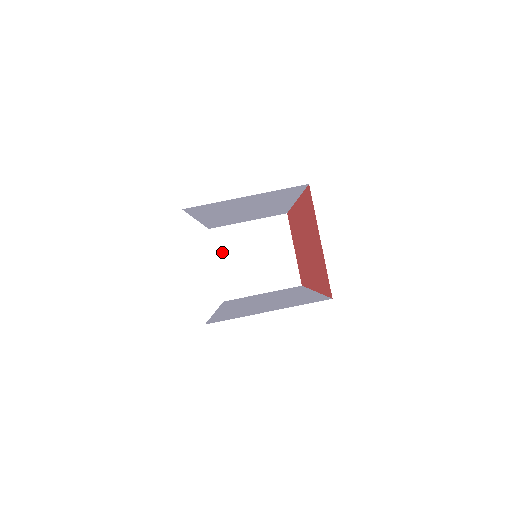
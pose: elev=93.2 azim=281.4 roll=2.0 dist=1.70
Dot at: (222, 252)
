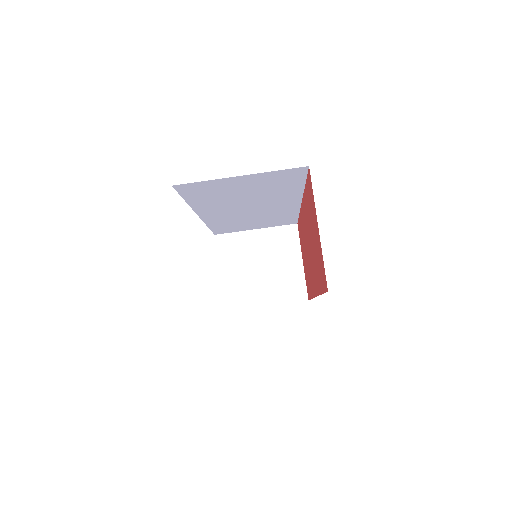
Dot at: (226, 259)
